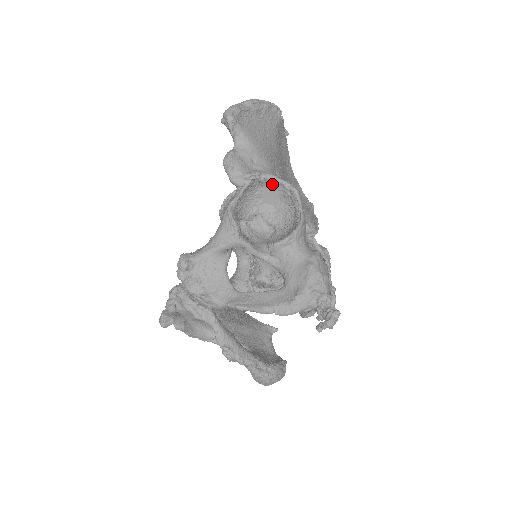
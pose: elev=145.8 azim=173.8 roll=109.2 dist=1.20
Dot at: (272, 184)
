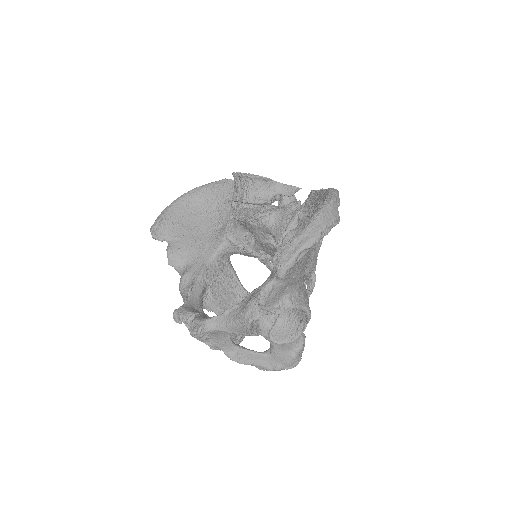
Dot at: occluded
